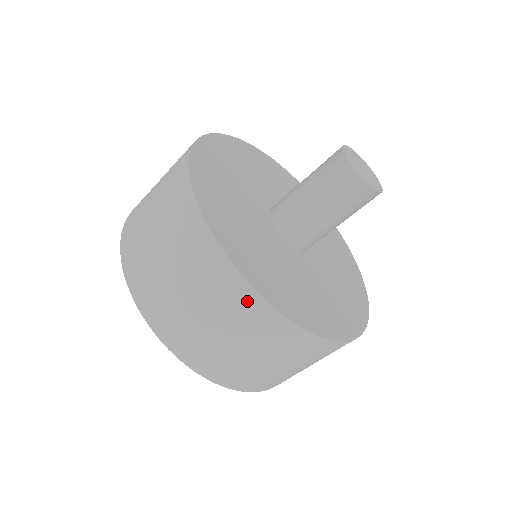
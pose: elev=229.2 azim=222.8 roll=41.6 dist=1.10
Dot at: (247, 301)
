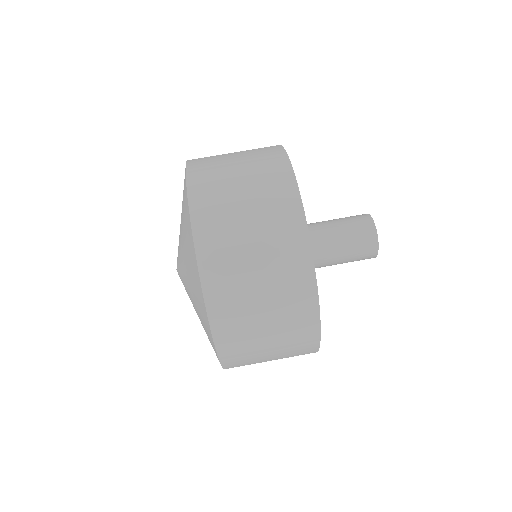
Dot at: (302, 271)
